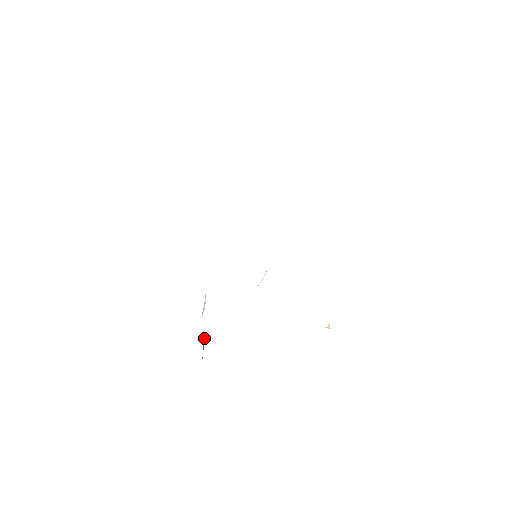
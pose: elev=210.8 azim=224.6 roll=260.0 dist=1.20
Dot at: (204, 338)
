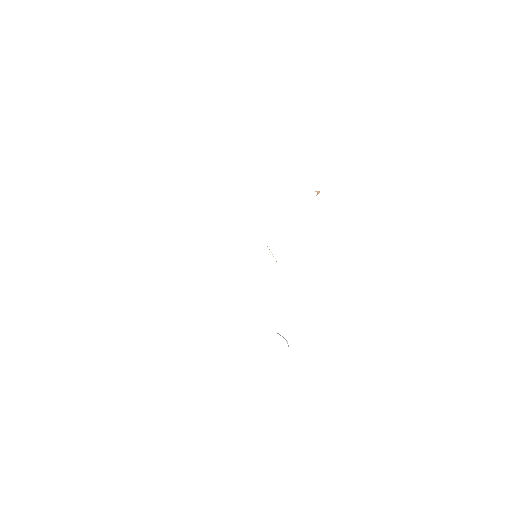
Dot at: occluded
